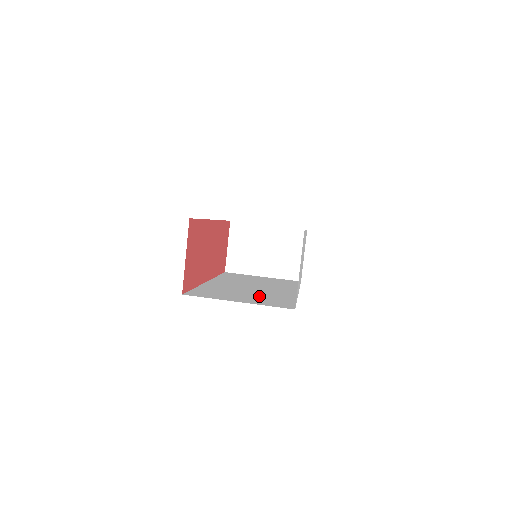
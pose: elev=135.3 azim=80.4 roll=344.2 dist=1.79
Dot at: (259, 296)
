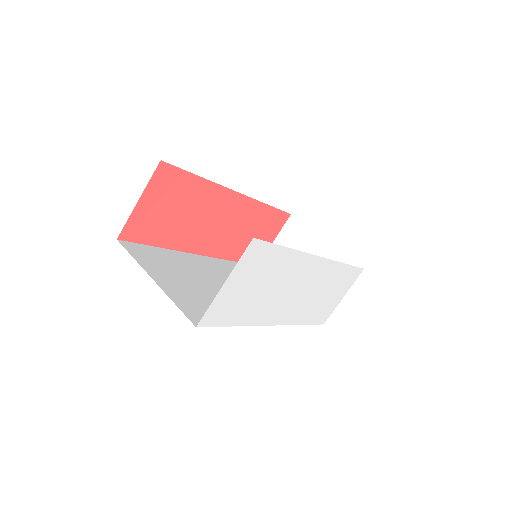
Dot at: (204, 294)
